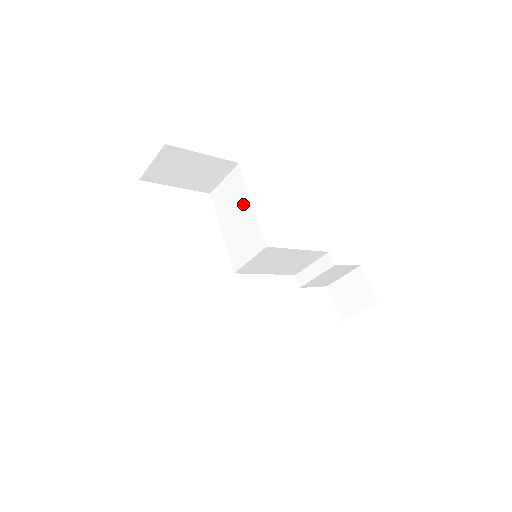
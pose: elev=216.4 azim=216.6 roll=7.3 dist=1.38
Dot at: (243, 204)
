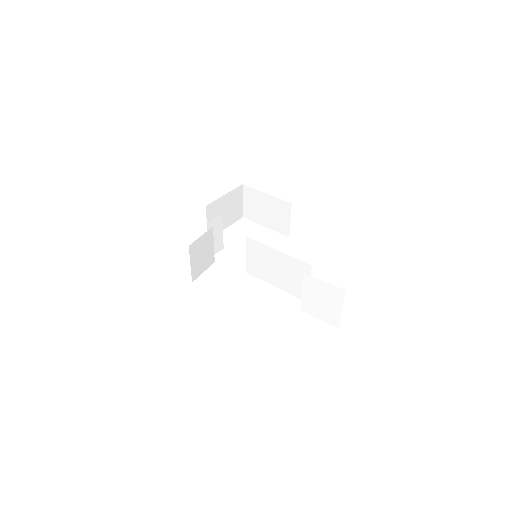
Dot at: occluded
